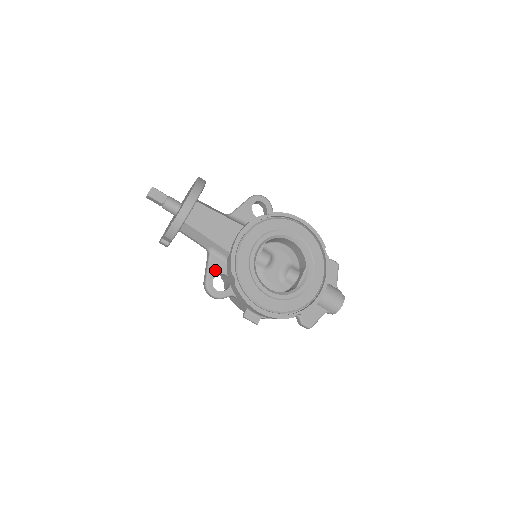
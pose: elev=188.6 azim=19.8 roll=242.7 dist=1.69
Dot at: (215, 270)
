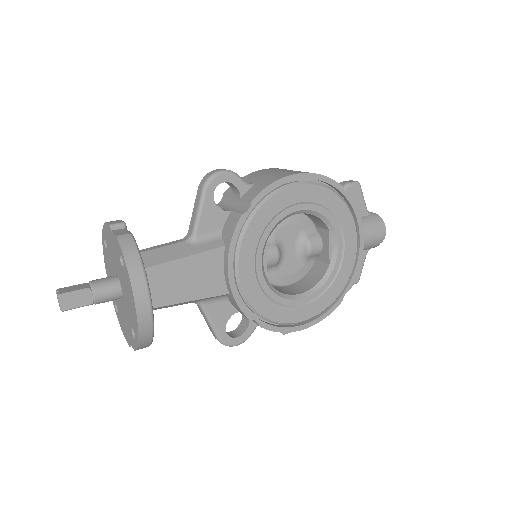
Dot at: (221, 319)
